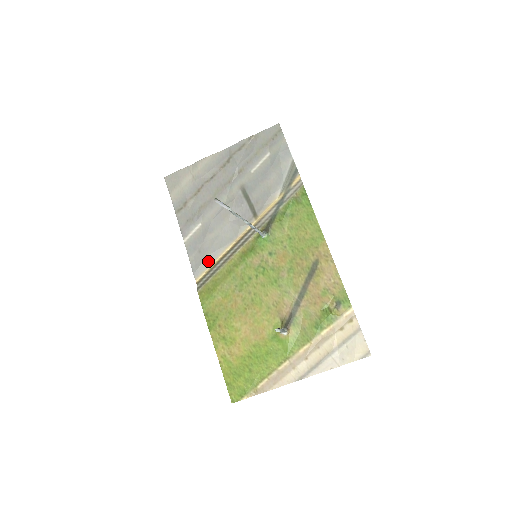
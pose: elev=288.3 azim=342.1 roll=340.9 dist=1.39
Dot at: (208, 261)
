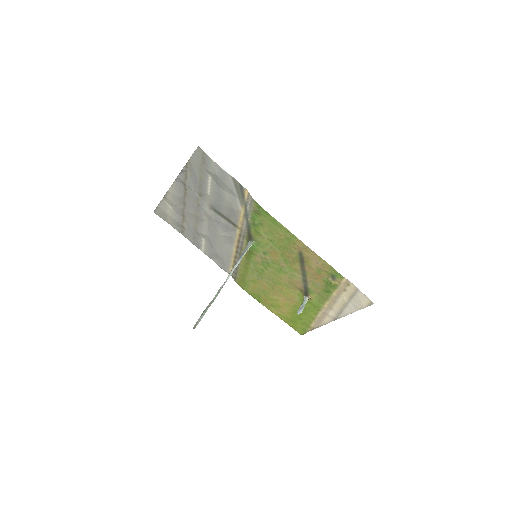
Dot at: (228, 262)
